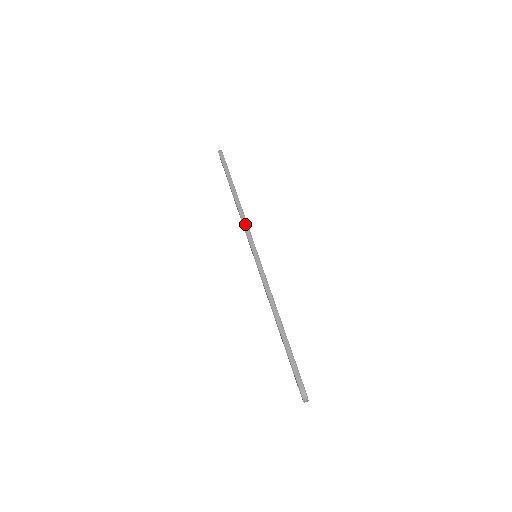
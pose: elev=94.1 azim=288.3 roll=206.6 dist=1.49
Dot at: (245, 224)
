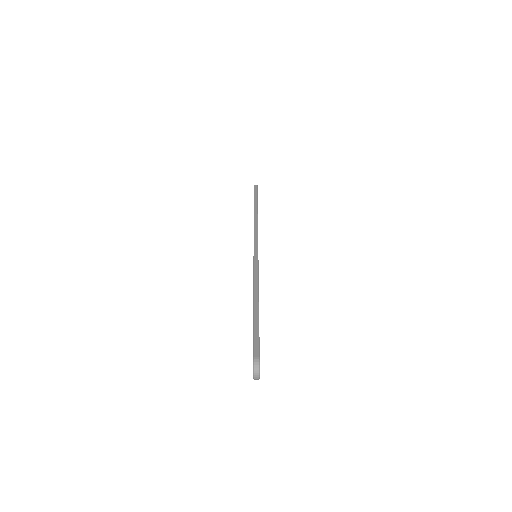
Dot at: (256, 229)
